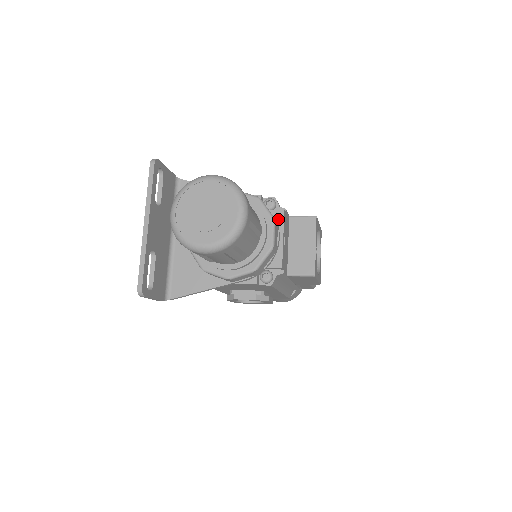
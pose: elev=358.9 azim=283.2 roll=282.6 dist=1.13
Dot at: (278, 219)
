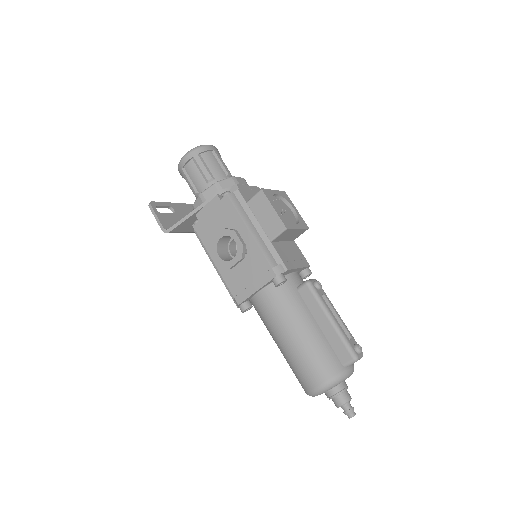
Dot at: occluded
